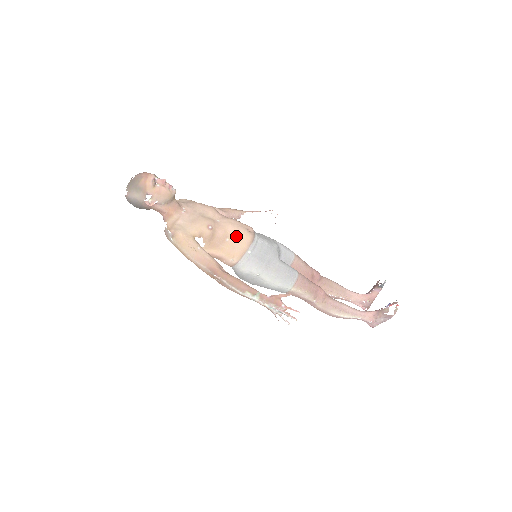
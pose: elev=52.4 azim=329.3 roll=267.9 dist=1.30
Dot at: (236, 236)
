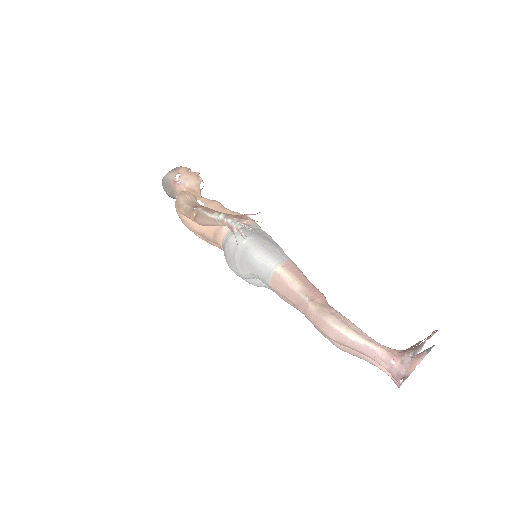
Dot at: occluded
